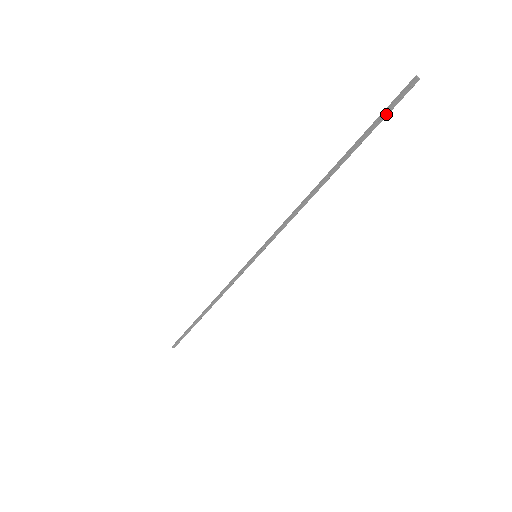
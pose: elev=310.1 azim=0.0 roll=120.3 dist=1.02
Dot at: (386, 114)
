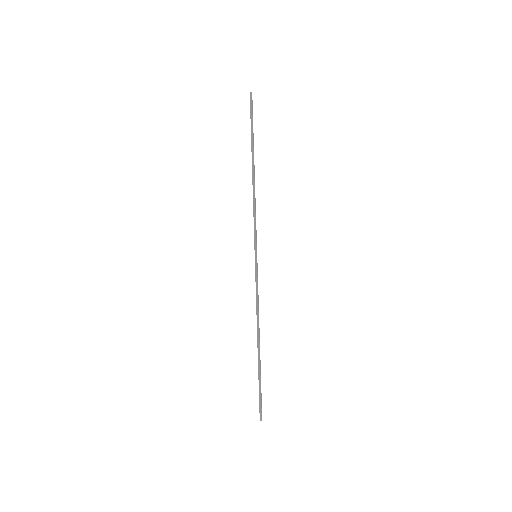
Dot at: (252, 116)
